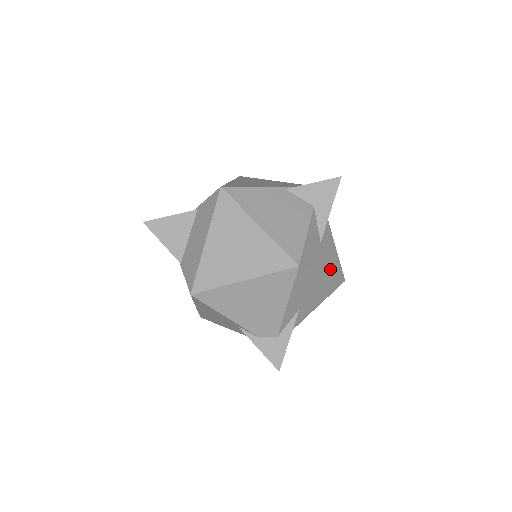
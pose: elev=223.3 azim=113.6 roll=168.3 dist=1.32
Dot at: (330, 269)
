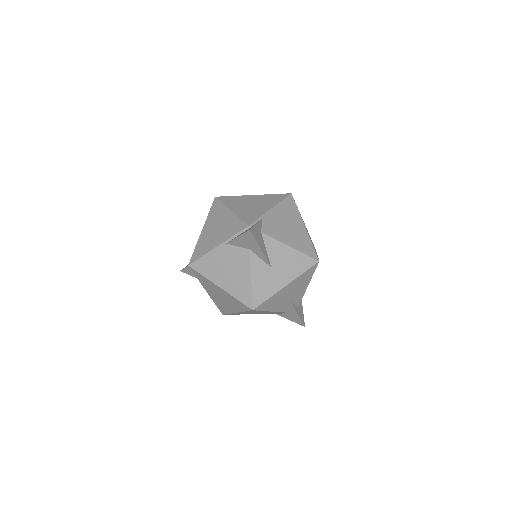
Dot at: (293, 274)
